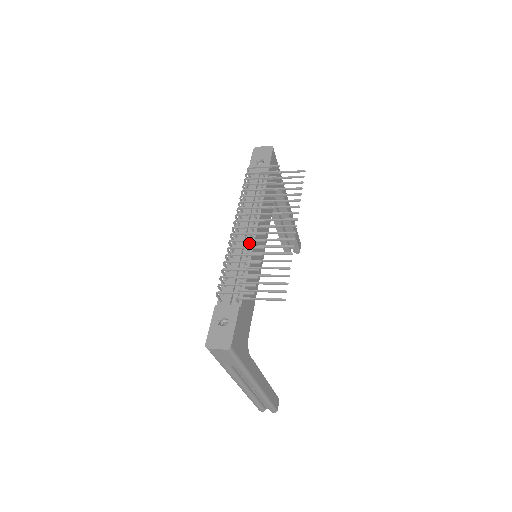
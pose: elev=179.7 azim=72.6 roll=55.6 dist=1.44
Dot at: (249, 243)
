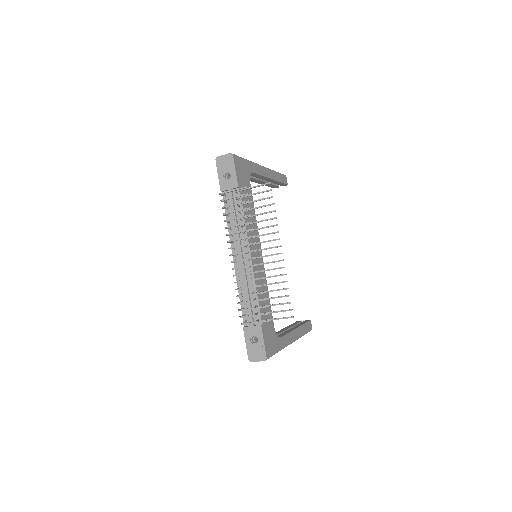
Dot at: (248, 267)
